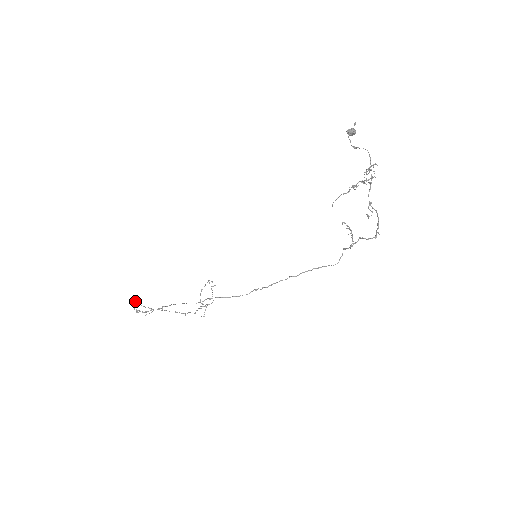
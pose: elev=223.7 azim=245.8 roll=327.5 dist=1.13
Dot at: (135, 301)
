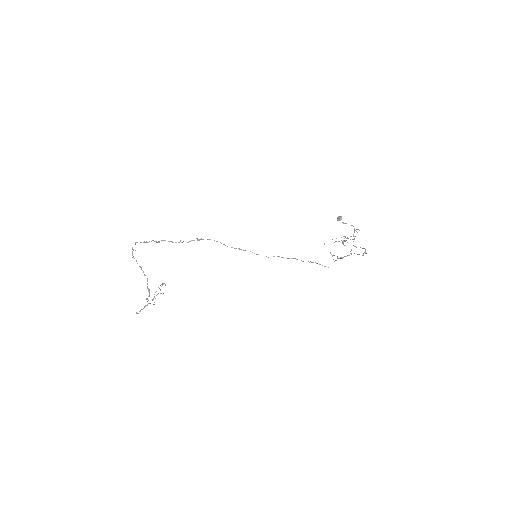
Dot at: occluded
